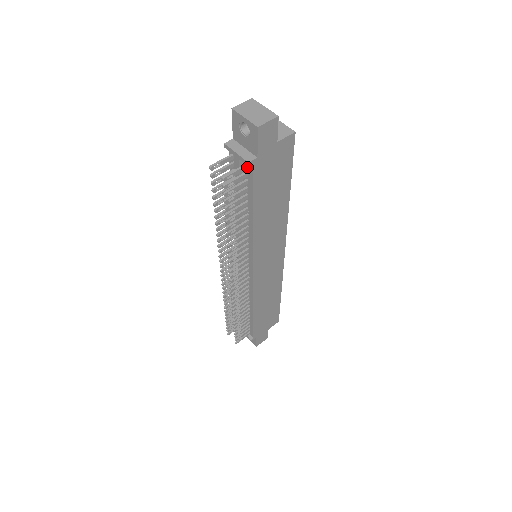
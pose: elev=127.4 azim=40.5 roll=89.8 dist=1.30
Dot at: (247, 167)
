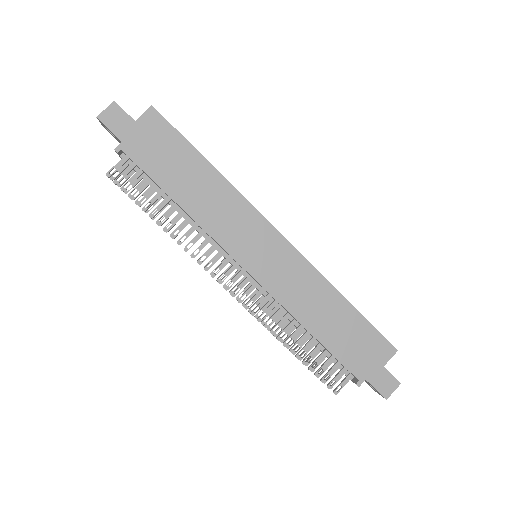
Dot at: (128, 157)
